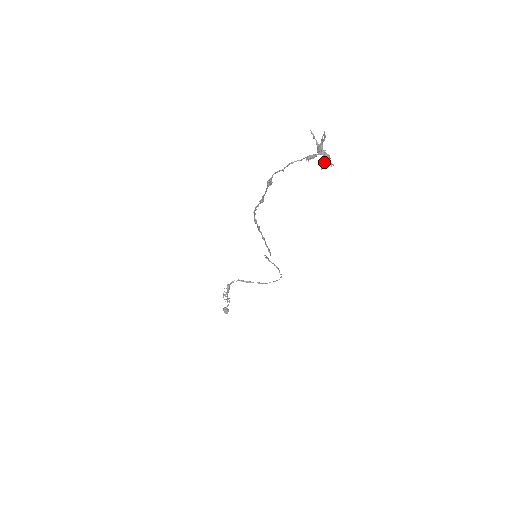
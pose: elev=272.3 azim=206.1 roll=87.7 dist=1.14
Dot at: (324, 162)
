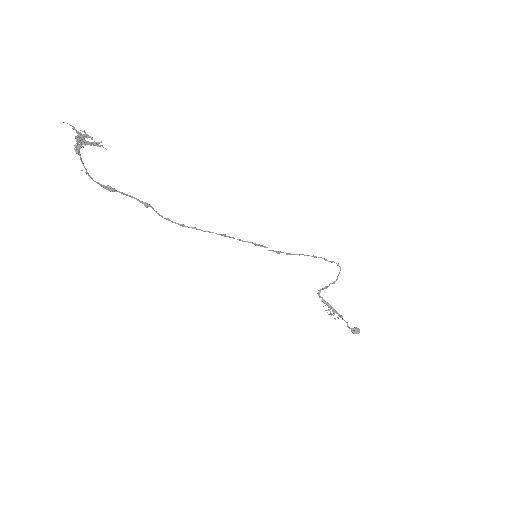
Dot at: (81, 144)
